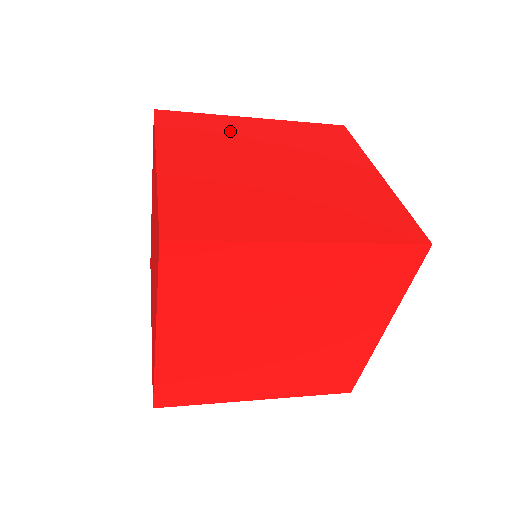
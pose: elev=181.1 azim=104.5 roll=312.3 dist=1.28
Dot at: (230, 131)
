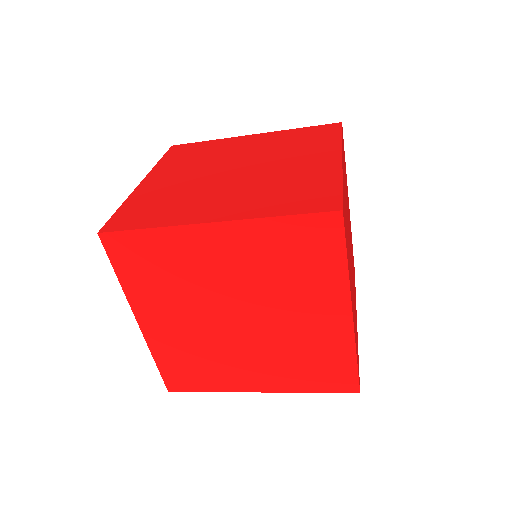
Dot at: (221, 149)
